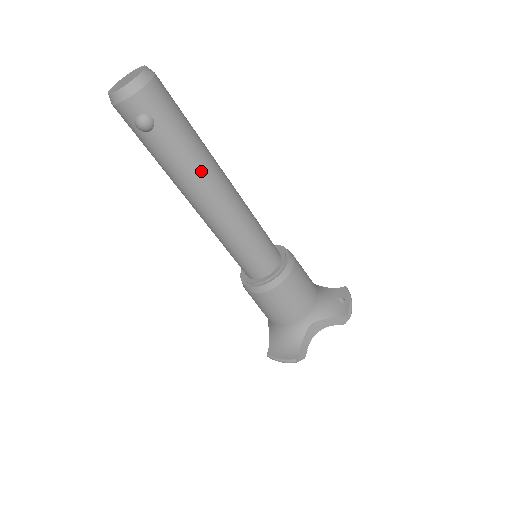
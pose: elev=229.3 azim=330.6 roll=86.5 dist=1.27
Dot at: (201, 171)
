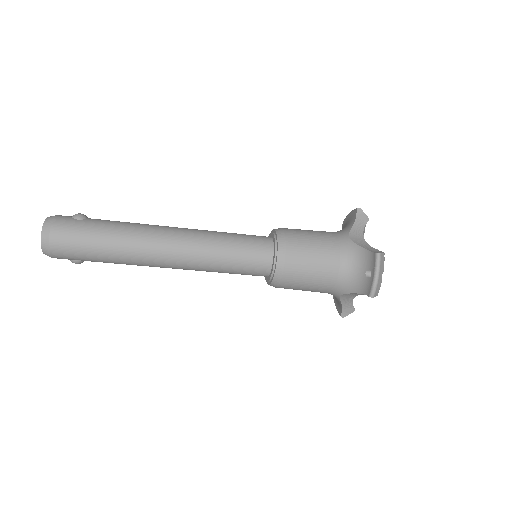
Dot at: (137, 263)
